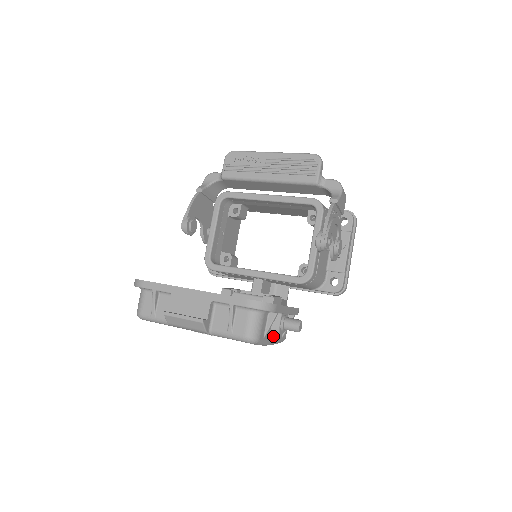
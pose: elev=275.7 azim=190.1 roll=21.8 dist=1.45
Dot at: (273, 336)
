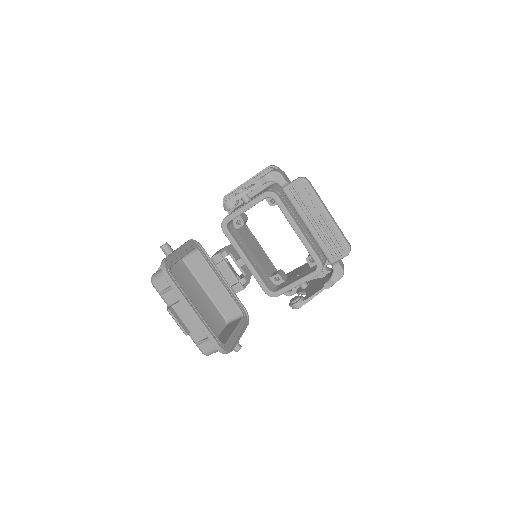
Dot at: occluded
